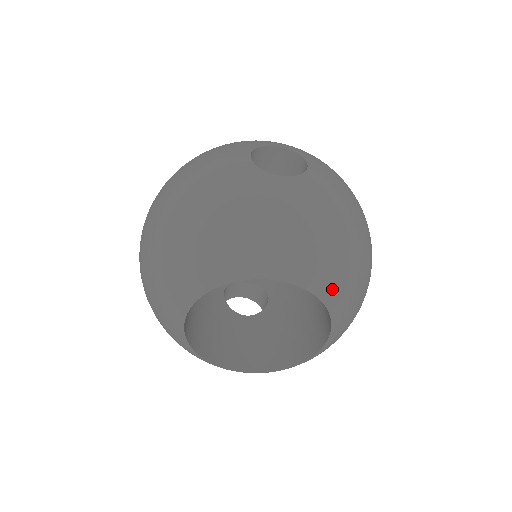
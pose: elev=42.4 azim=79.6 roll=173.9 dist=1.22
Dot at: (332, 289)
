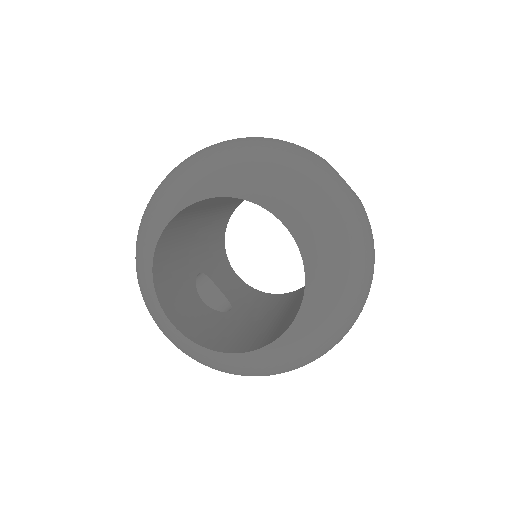
Dot at: (320, 284)
